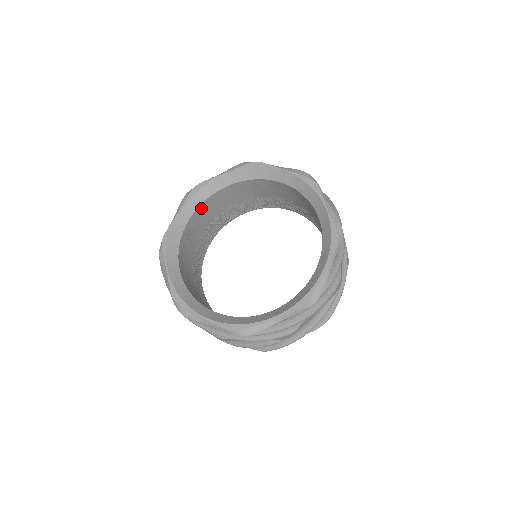
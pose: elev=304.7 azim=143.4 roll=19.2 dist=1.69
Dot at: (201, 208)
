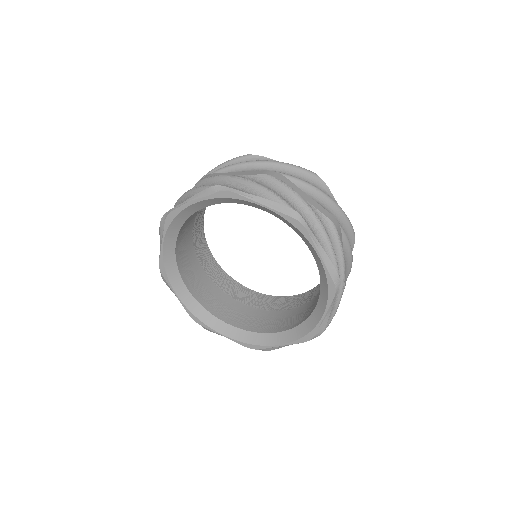
Dot at: (183, 225)
